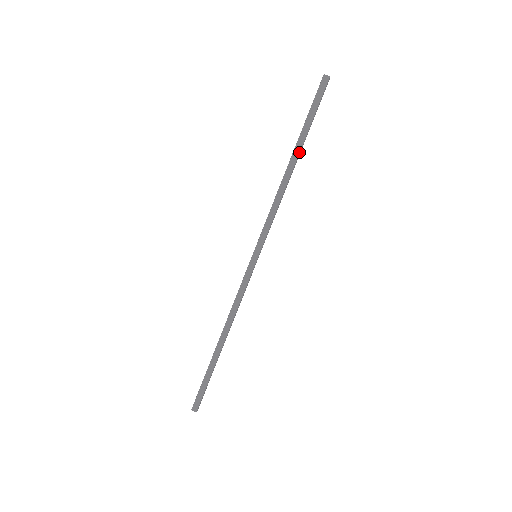
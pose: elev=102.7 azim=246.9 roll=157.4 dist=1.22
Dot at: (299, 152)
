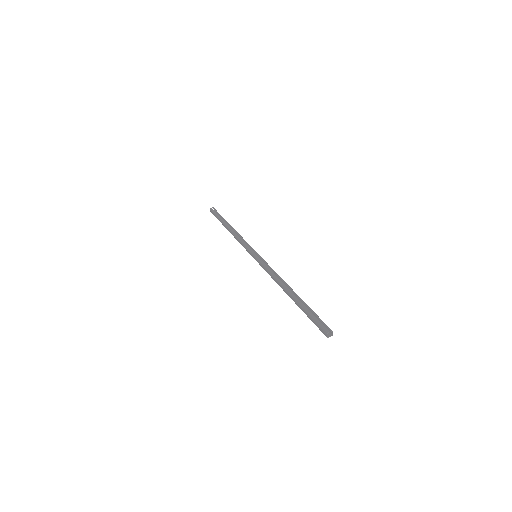
Dot at: occluded
